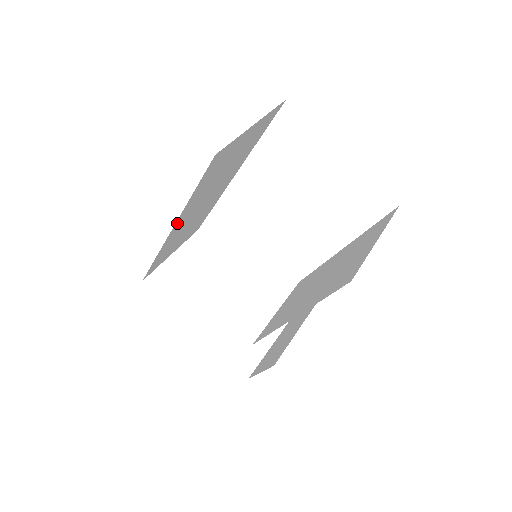
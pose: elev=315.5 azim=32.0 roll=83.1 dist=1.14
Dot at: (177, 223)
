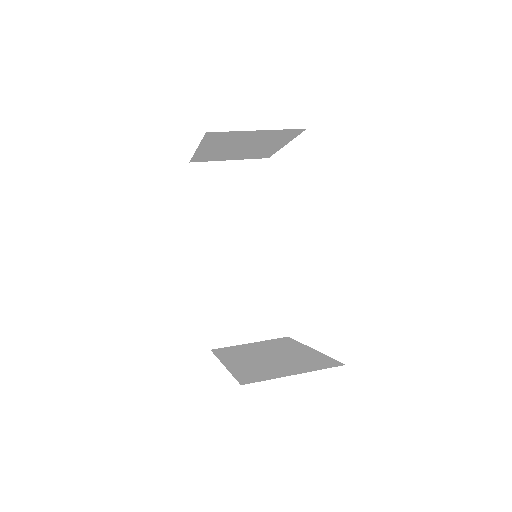
Dot at: (203, 248)
